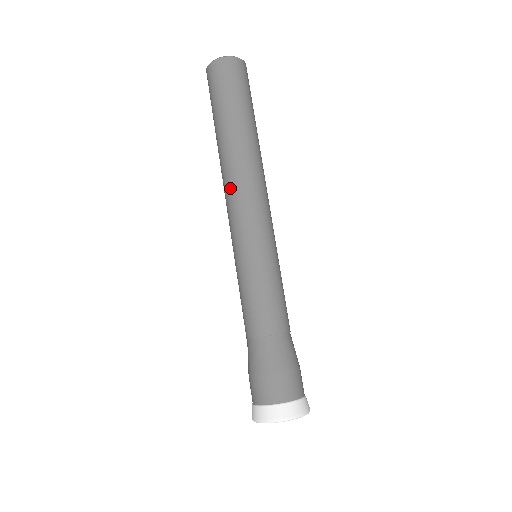
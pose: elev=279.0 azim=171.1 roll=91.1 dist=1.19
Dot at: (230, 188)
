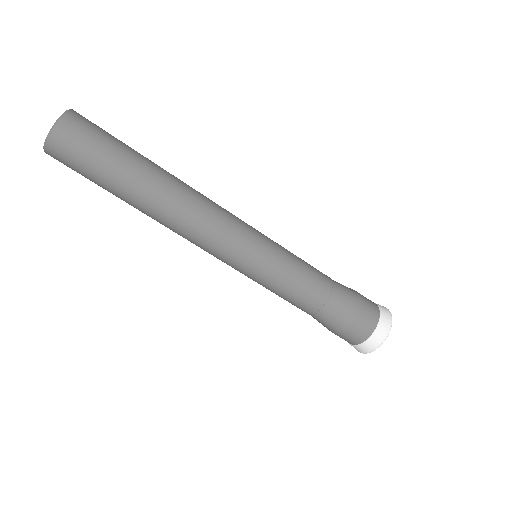
Dot at: occluded
